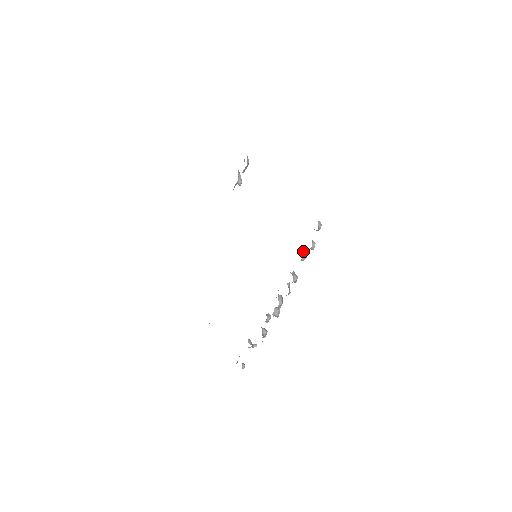
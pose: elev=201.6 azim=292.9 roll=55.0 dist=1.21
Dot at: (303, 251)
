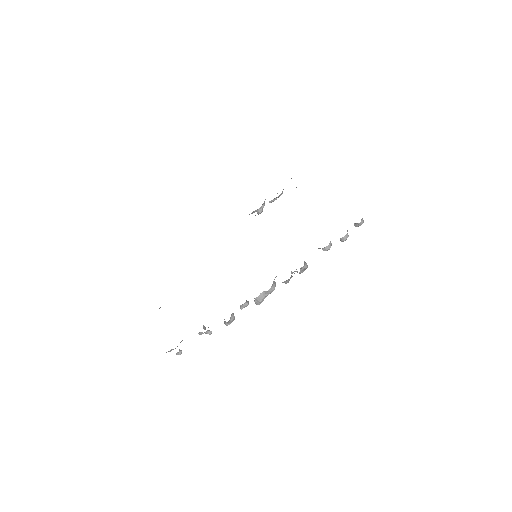
Dot at: (330, 241)
